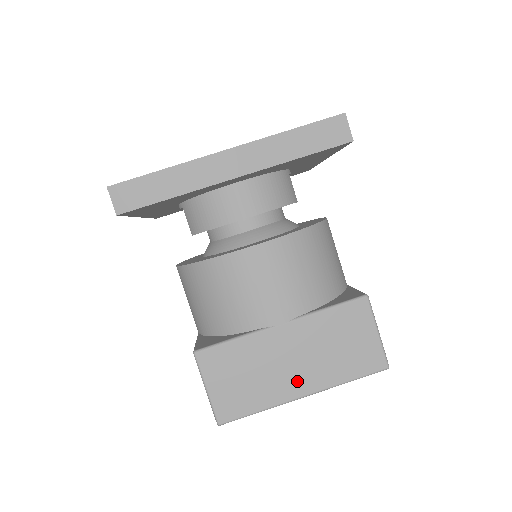
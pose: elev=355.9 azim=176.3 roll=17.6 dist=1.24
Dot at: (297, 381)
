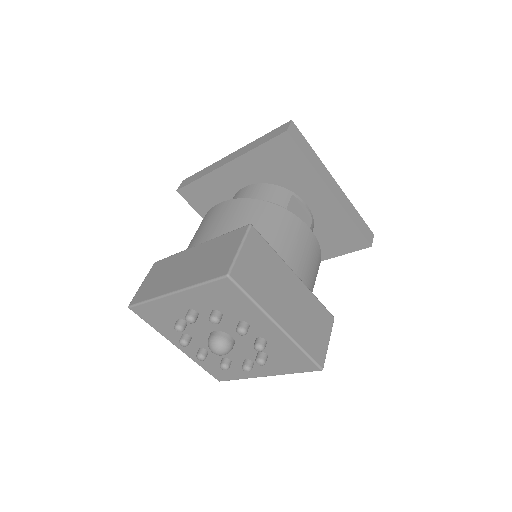
Dot at: (177, 281)
